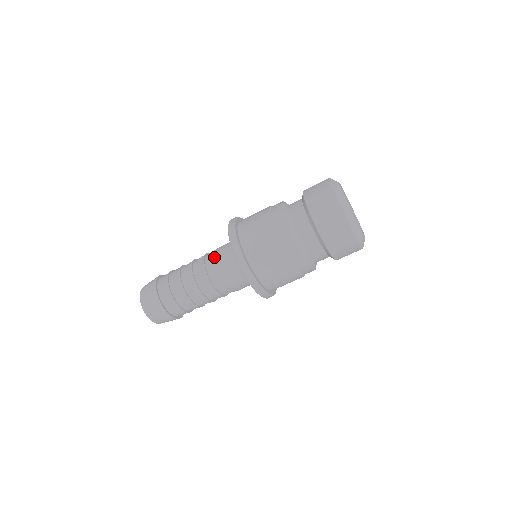
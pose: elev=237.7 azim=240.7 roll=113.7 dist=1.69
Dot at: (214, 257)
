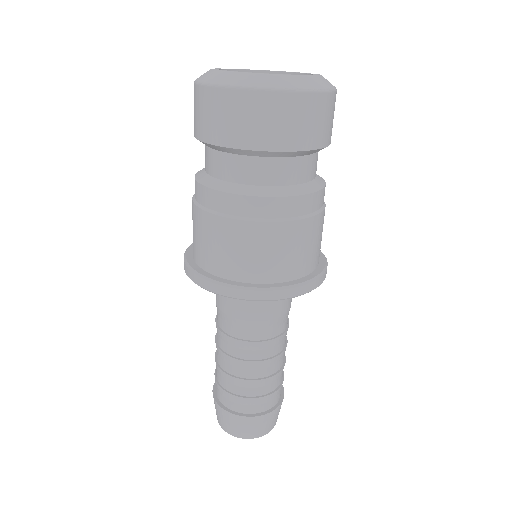
Dot at: (223, 317)
